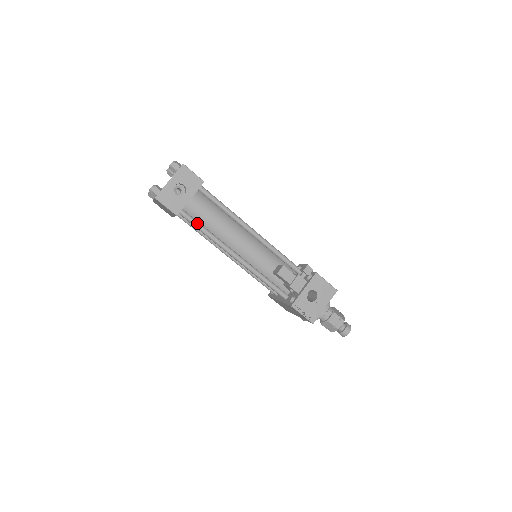
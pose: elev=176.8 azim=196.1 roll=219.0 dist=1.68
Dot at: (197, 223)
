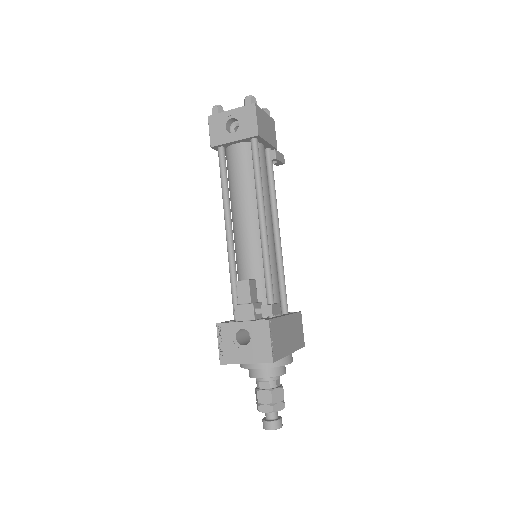
Dot at: (223, 170)
